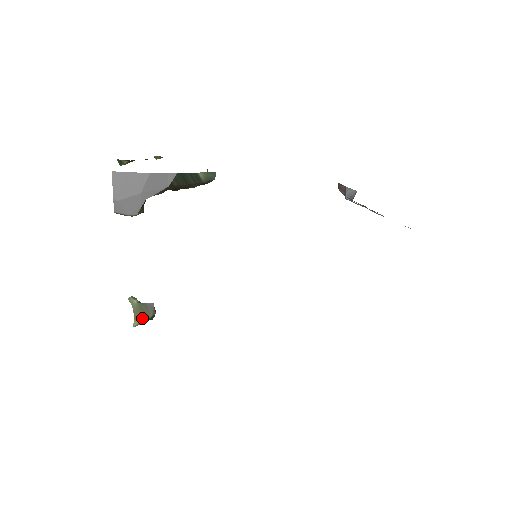
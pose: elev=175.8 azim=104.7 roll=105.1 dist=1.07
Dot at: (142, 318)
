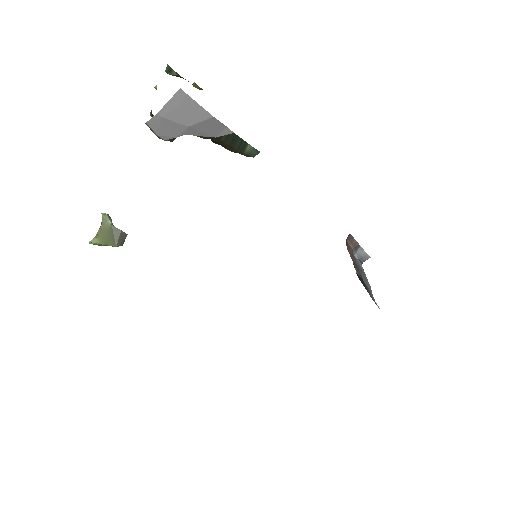
Dot at: (106, 241)
